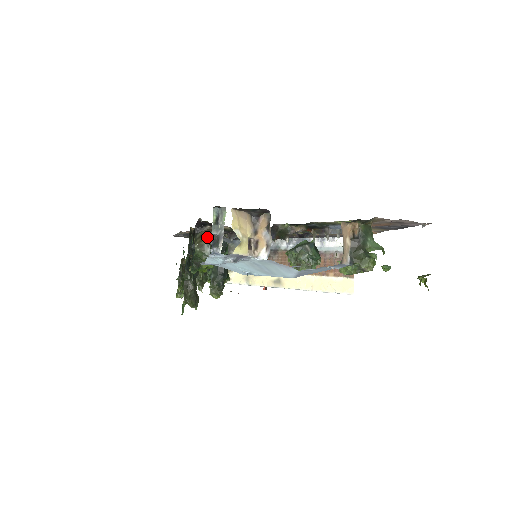
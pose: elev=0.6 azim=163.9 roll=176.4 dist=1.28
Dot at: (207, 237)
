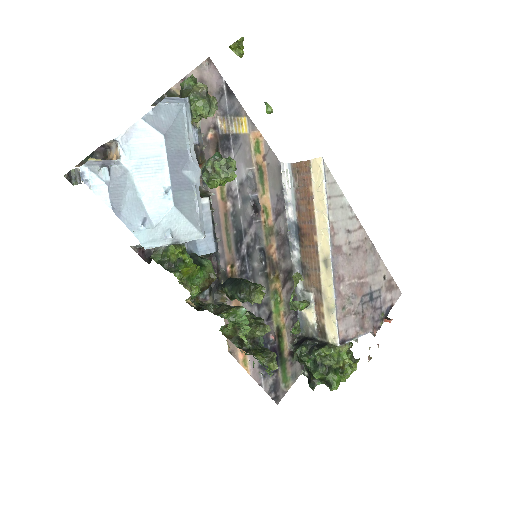
Dot at: occluded
